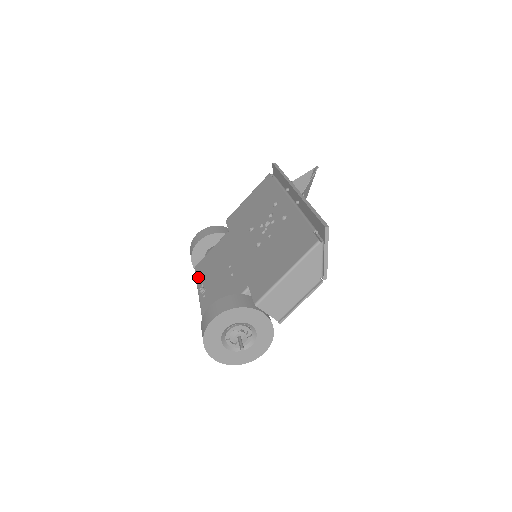
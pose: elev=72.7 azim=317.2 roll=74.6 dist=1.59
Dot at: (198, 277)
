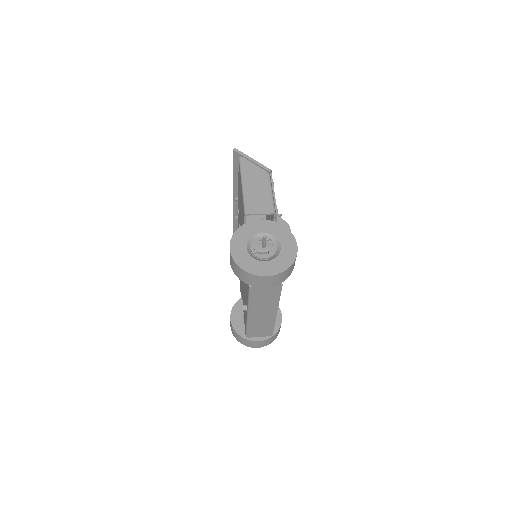
Dot at: occluded
